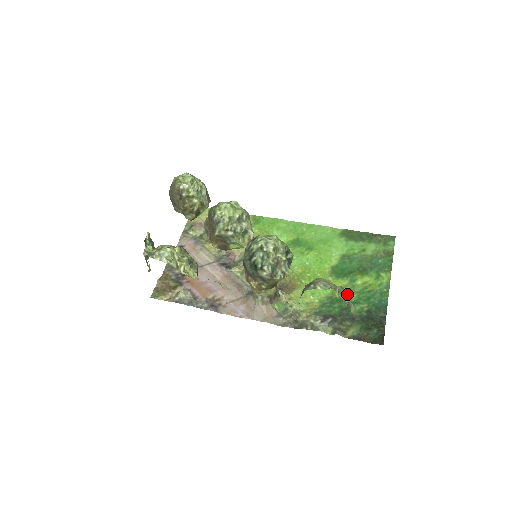
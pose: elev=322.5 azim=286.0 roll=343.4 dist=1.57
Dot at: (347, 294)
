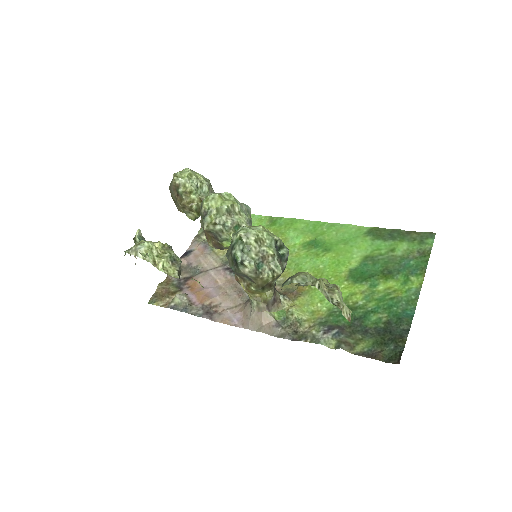
Dot at: (363, 301)
